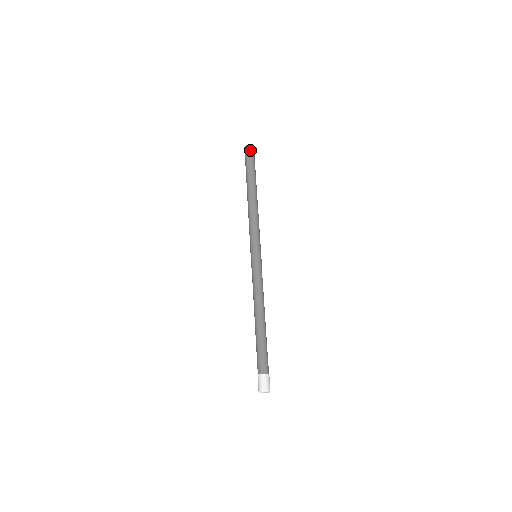
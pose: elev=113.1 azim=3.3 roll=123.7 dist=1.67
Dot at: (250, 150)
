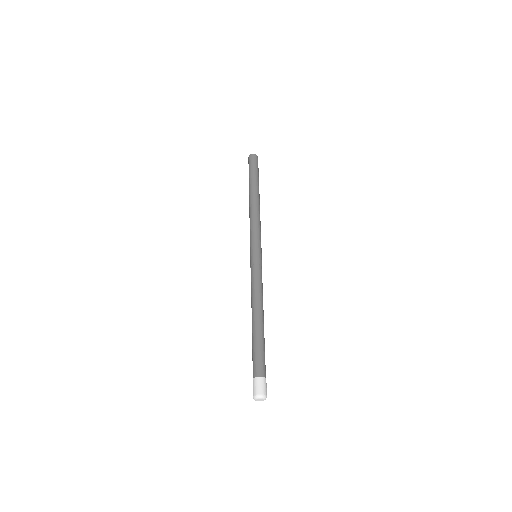
Dot at: (257, 159)
